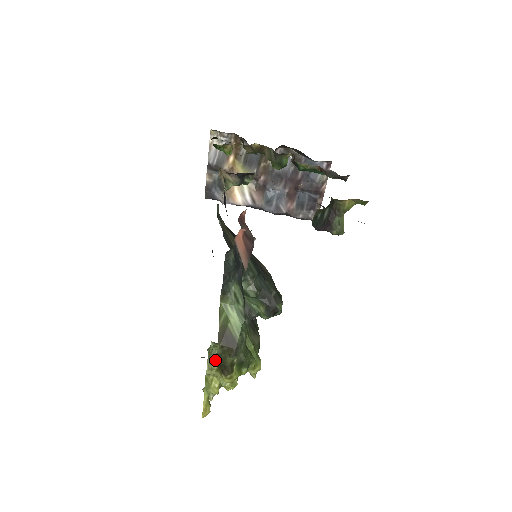
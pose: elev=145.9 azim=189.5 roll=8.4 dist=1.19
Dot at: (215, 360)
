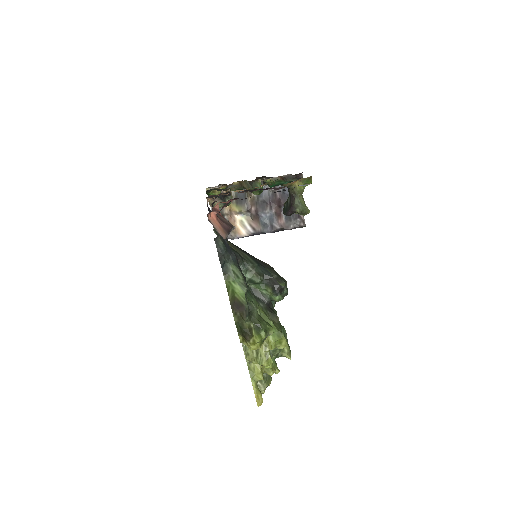
Dot at: (237, 330)
